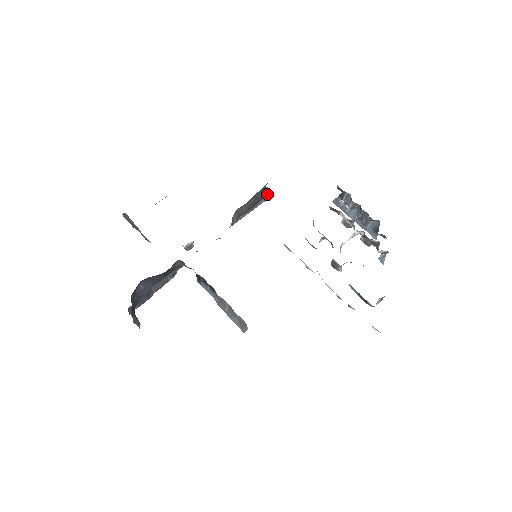
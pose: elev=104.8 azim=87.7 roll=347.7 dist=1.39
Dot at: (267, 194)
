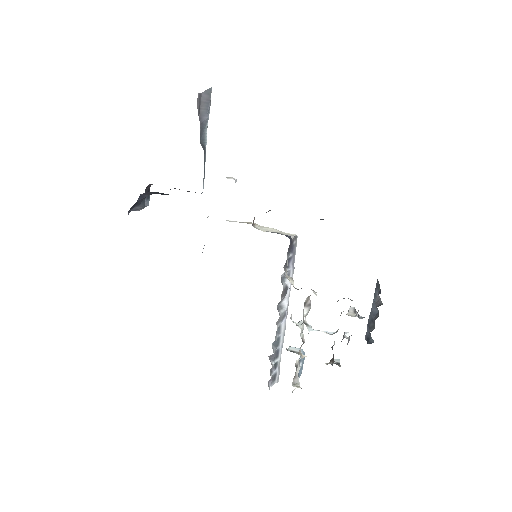
Dot at: occluded
